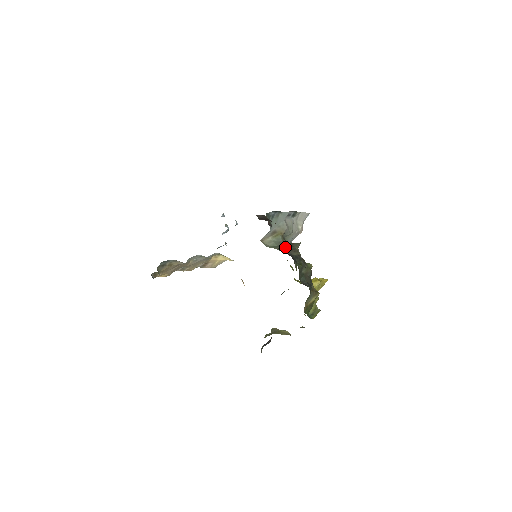
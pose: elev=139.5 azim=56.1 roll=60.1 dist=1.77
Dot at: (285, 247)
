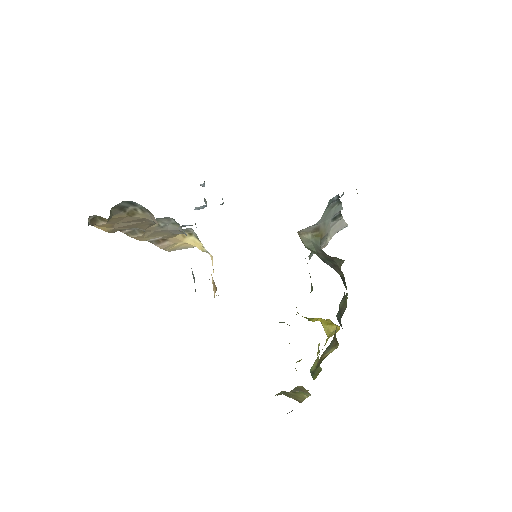
Dot at: (326, 257)
